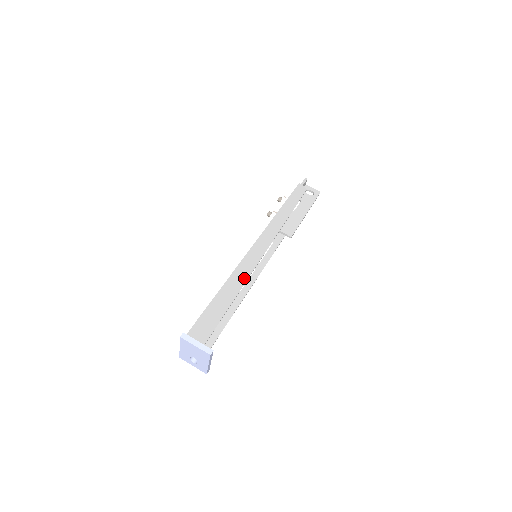
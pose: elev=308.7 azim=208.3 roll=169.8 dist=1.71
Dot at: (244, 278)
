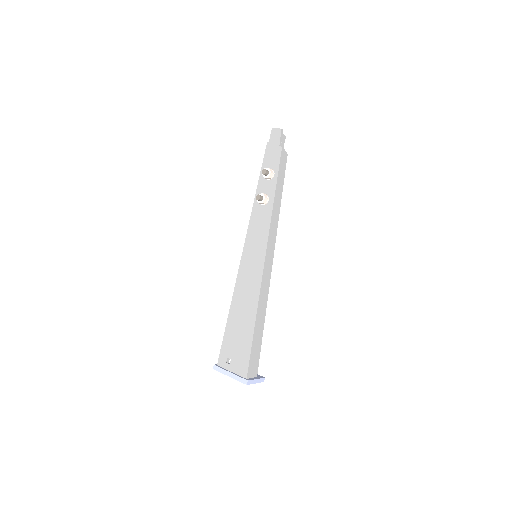
Dot at: (266, 300)
